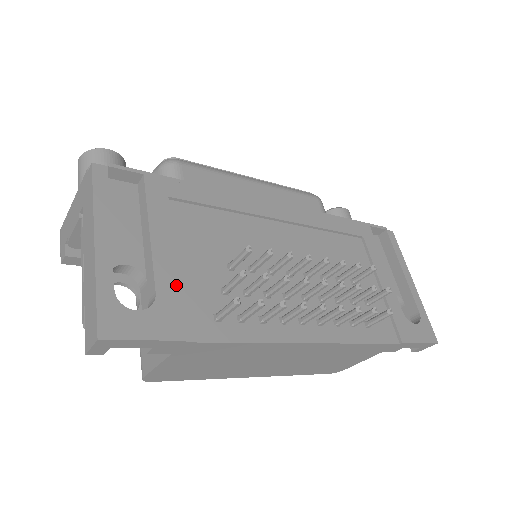
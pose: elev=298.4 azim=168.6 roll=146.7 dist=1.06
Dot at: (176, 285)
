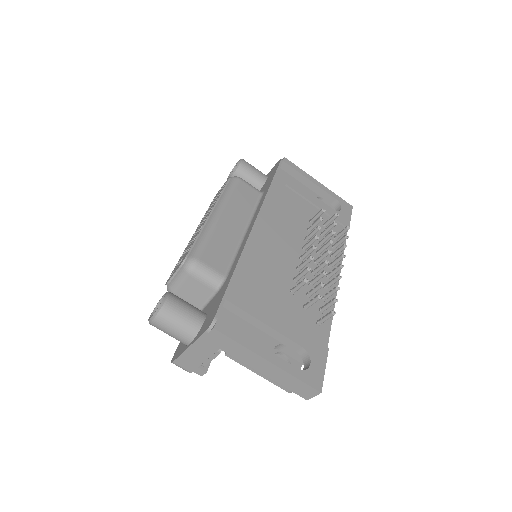
Dot at: (300, 333)
